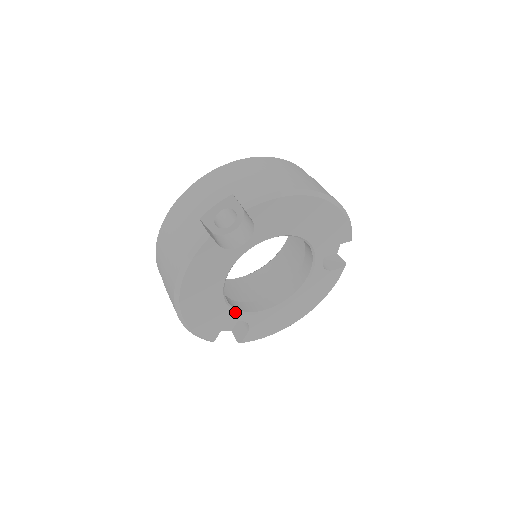
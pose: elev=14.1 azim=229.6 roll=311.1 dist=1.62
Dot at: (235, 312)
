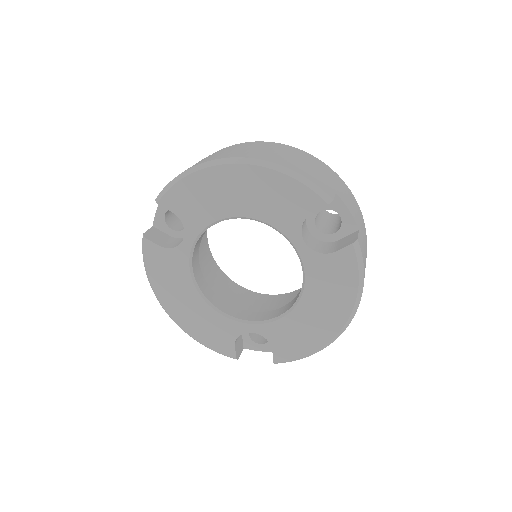
Dot at: (234, 321)
